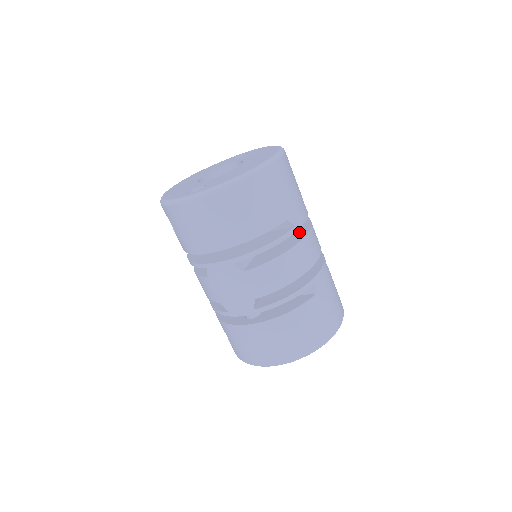
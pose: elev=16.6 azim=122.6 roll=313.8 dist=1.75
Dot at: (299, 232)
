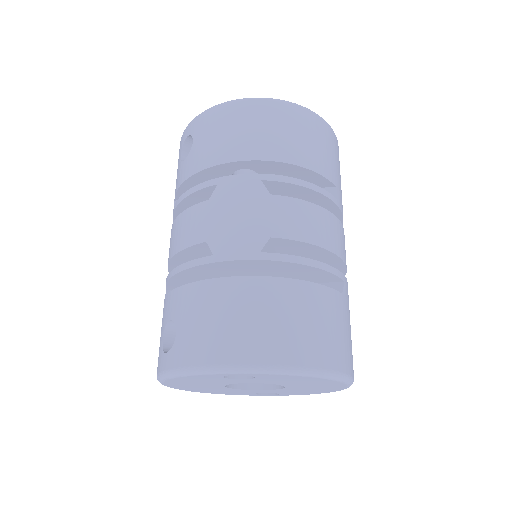
Dot at: occluded
